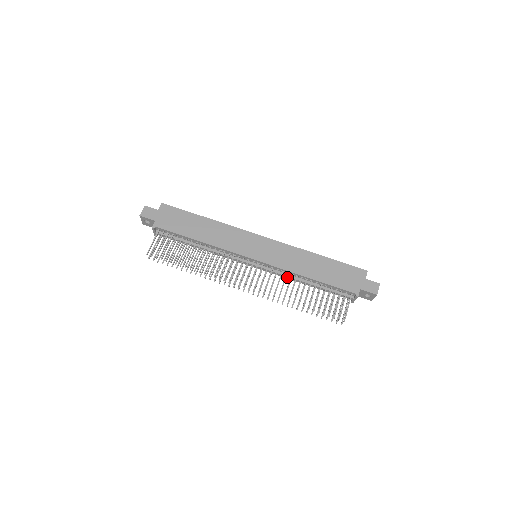
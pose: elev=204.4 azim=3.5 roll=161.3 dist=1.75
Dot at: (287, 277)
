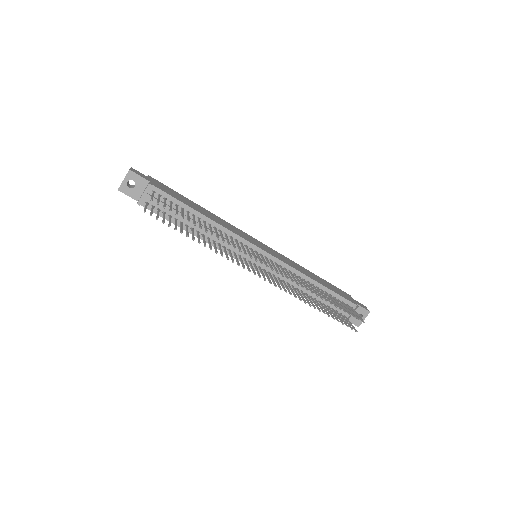
Dot at: occluded
